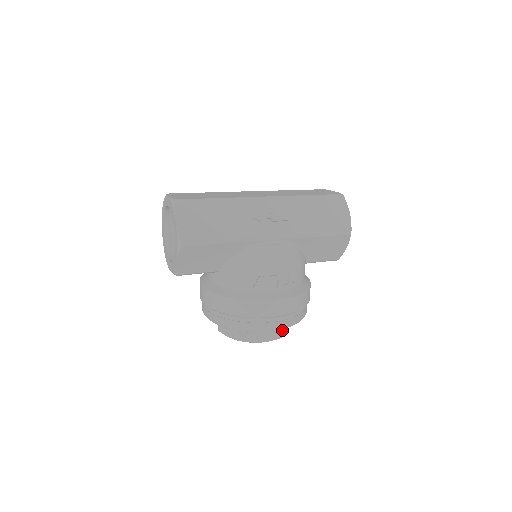
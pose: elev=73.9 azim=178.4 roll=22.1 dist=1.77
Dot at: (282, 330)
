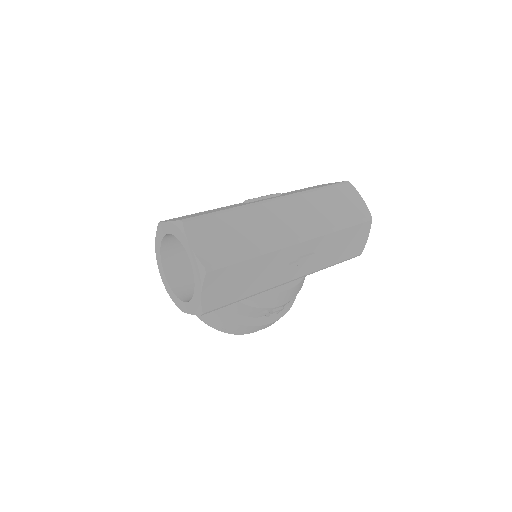
Dot at: occluded
